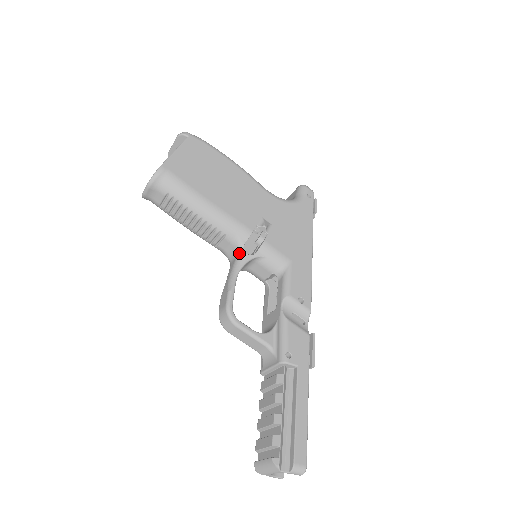
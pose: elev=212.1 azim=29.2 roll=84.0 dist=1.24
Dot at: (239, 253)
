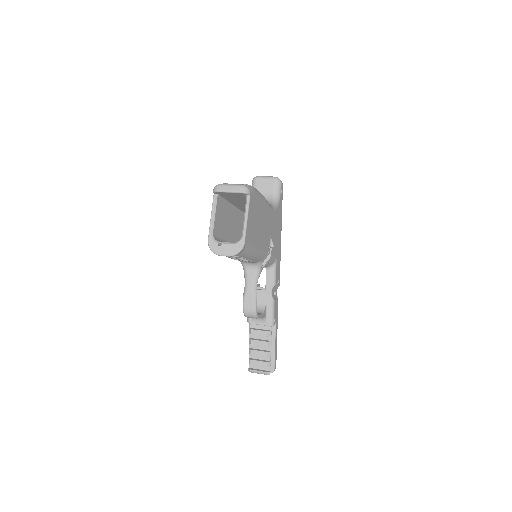
Dot at: (258, 269)
